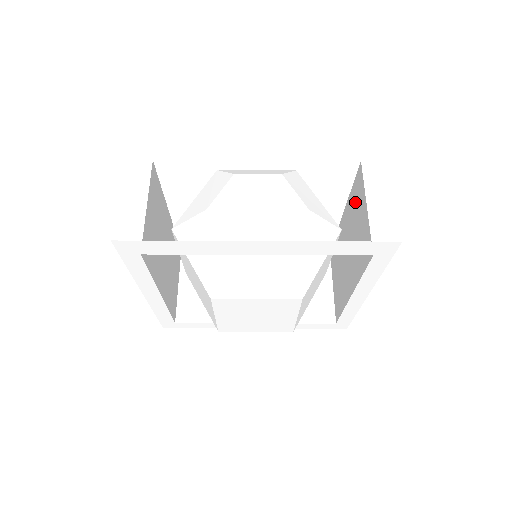
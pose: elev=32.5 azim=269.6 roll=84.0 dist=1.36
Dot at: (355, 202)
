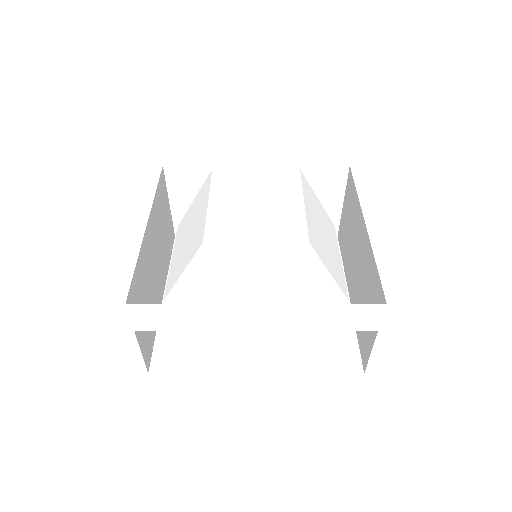
Dot at: (372, 288)
